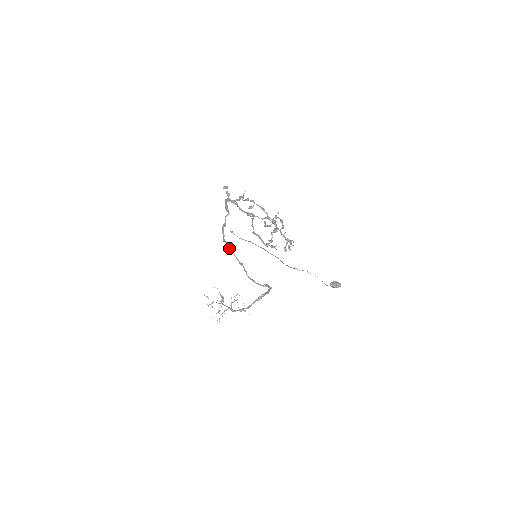
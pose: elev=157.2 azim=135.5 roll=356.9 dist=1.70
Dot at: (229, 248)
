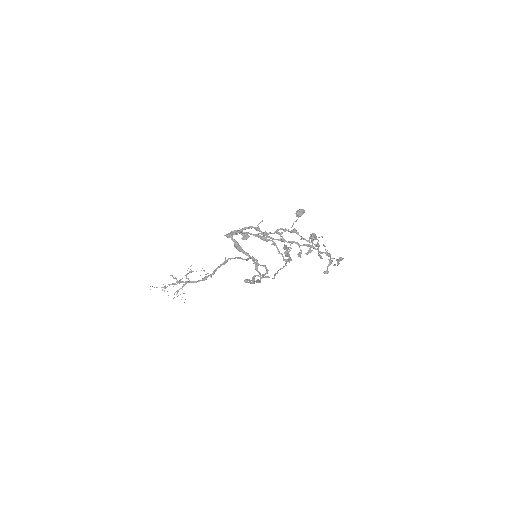
Dot at: occluded
